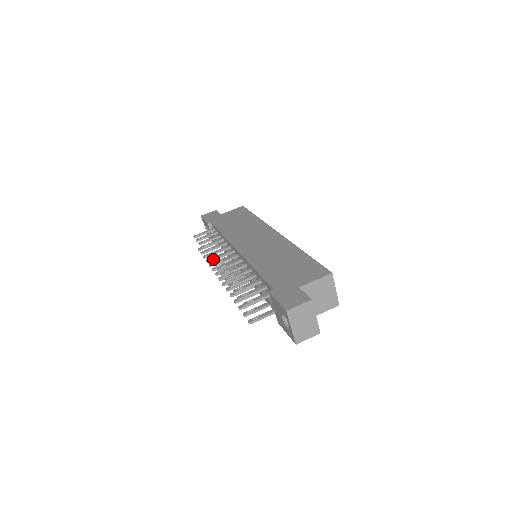
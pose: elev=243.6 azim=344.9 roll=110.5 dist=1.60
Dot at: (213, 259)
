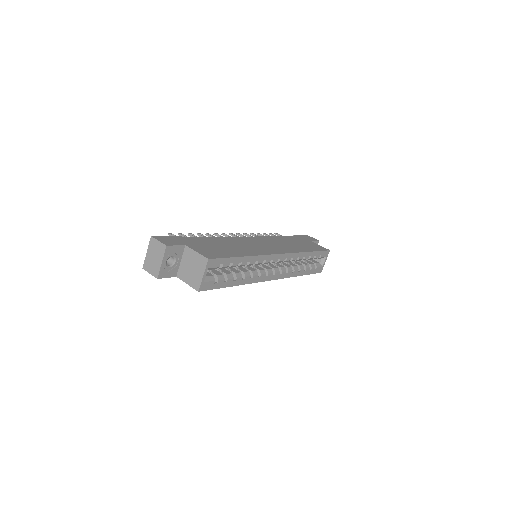
Dot at: (238, 233)
